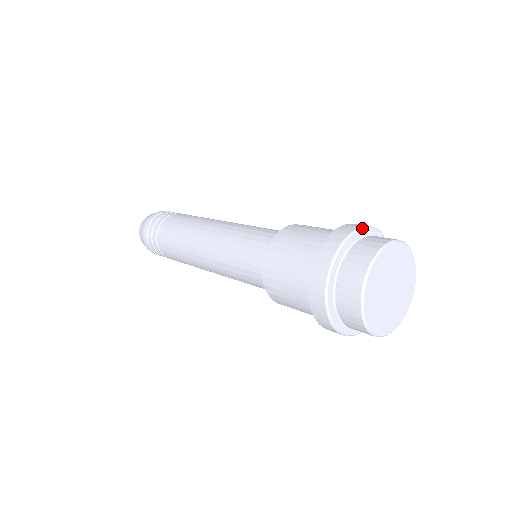
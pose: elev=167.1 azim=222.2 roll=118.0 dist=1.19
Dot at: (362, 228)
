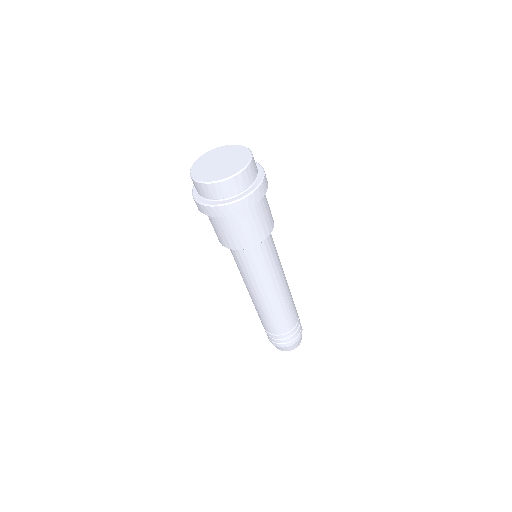
Dot at: occluded
